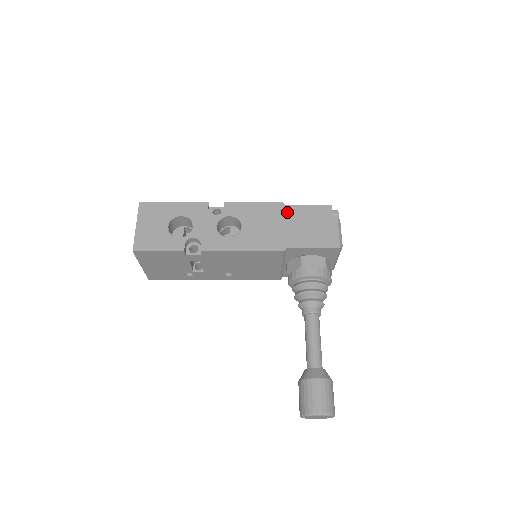
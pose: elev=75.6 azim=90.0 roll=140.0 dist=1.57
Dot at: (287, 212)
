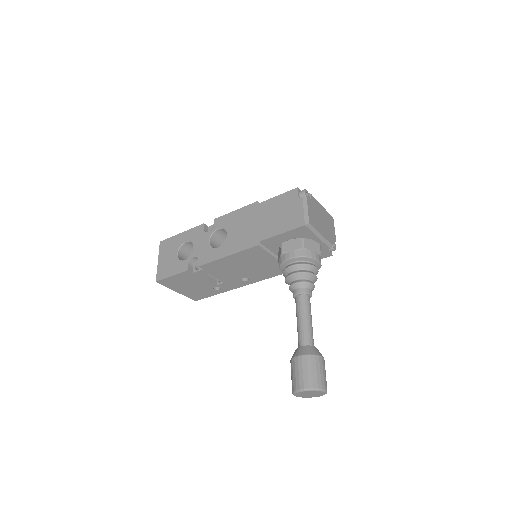
Dot at: (261, 208)
